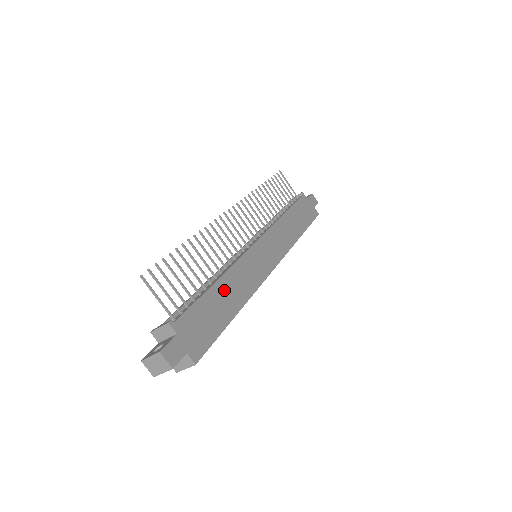
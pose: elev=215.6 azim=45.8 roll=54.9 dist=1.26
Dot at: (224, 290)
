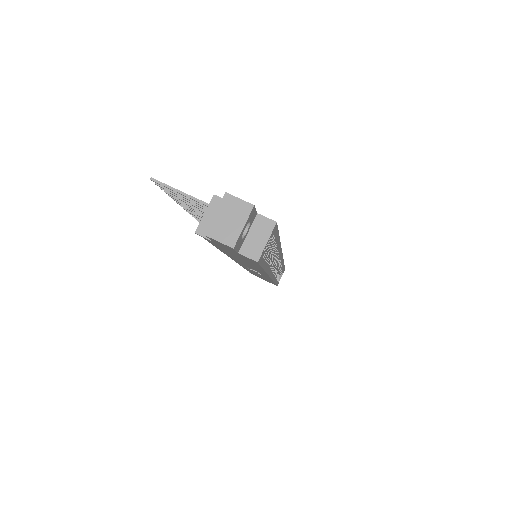
Dot at: occluded
